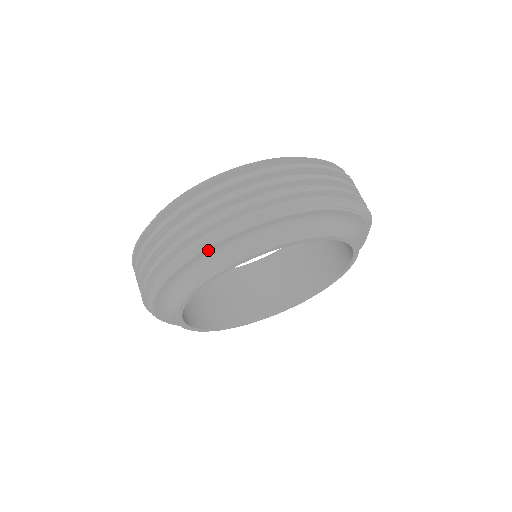
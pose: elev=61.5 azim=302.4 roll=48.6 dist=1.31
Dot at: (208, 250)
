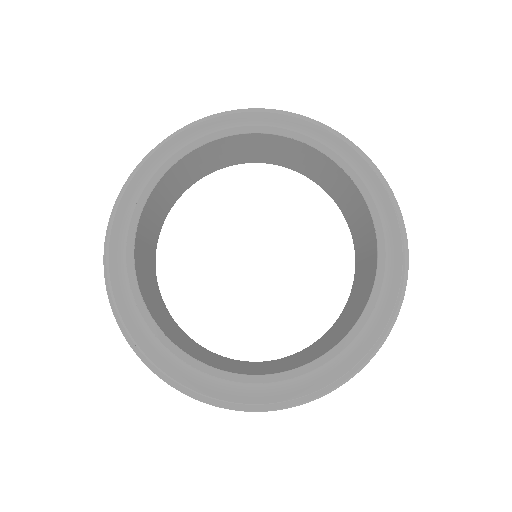
Dot at: (260, 116)
